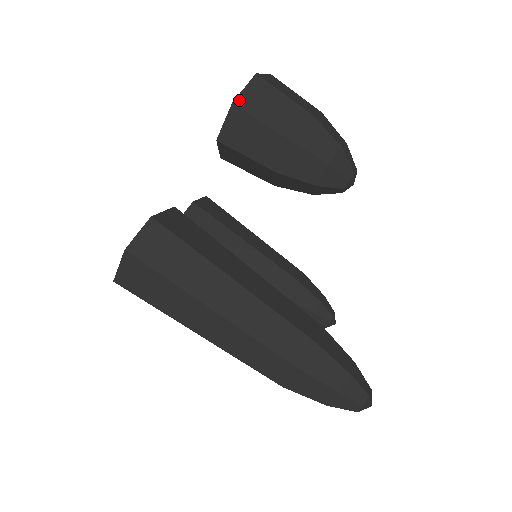
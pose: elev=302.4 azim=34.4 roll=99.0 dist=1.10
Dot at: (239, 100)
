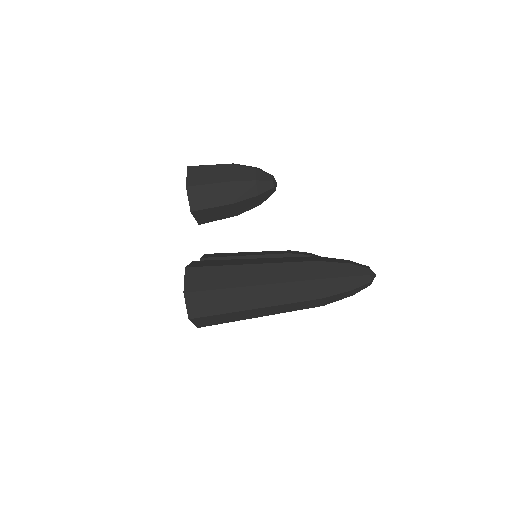
Dot at: (188, 183)
